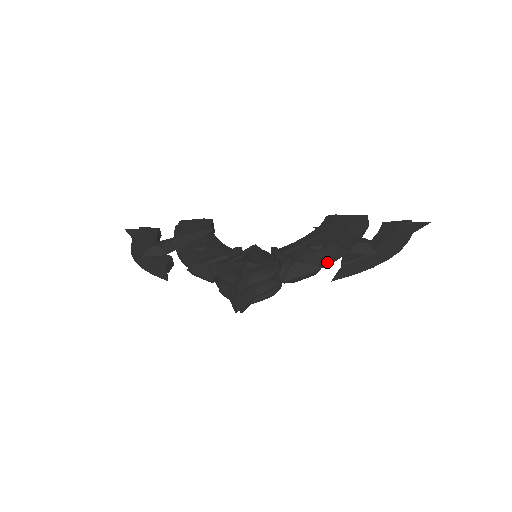
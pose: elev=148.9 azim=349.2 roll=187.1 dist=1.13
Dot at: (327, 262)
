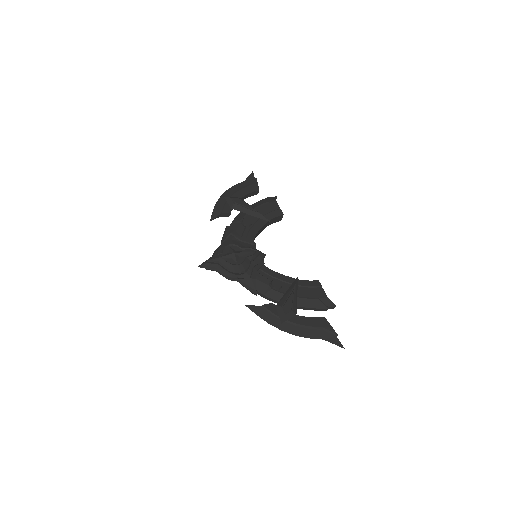
Dot at: (267, 297)
